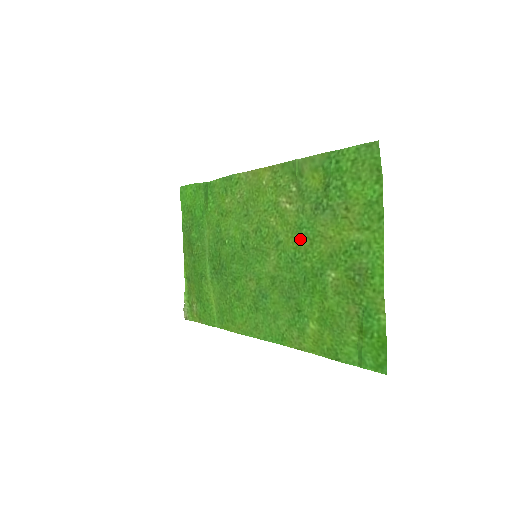
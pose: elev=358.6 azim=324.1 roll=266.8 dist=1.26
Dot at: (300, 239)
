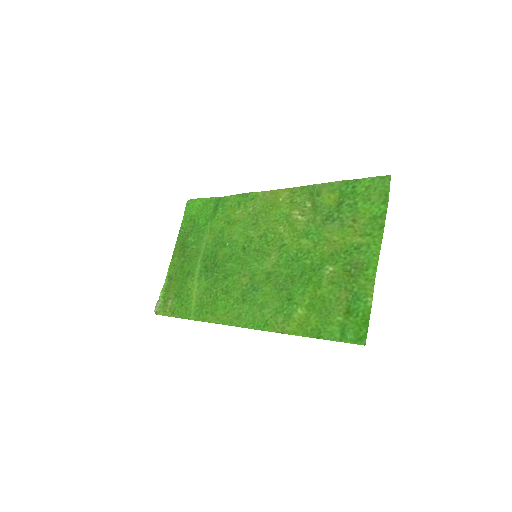
Dot at: (305, 242)
